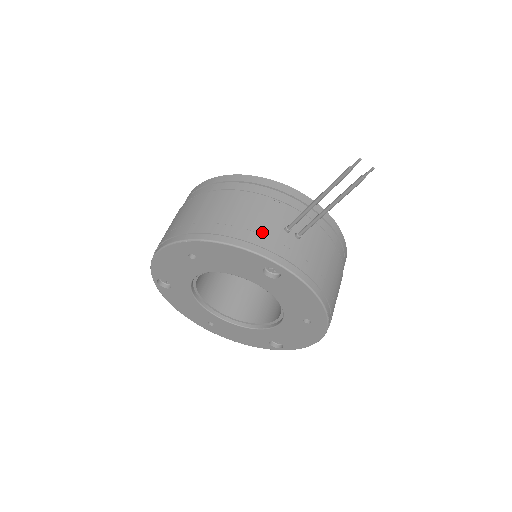
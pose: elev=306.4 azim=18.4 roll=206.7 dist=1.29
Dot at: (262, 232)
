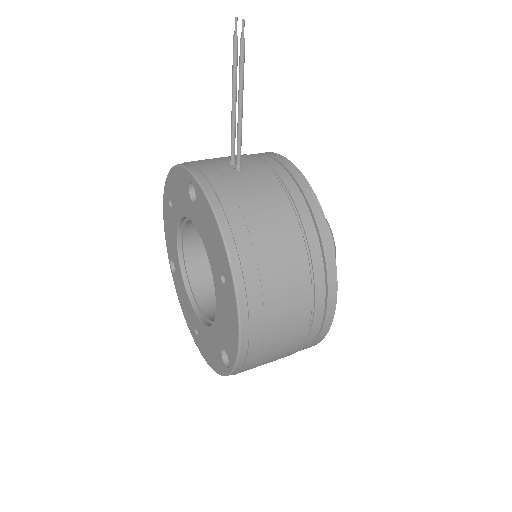
Dot at: (207, 160)
